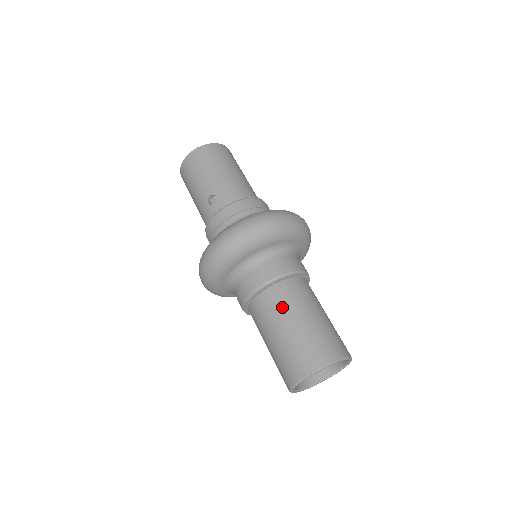
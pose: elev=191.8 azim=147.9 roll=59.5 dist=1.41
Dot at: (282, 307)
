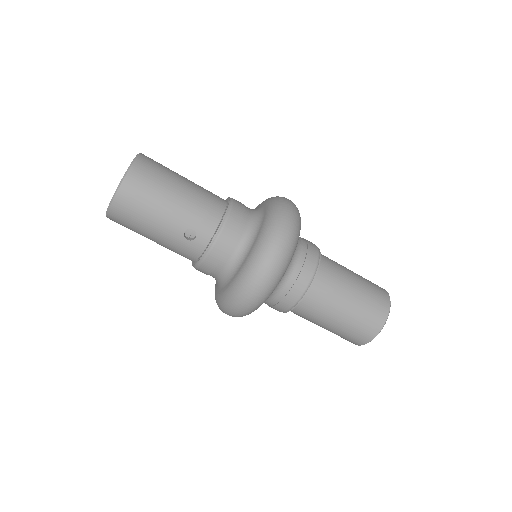
Dot at: (331, 296)
